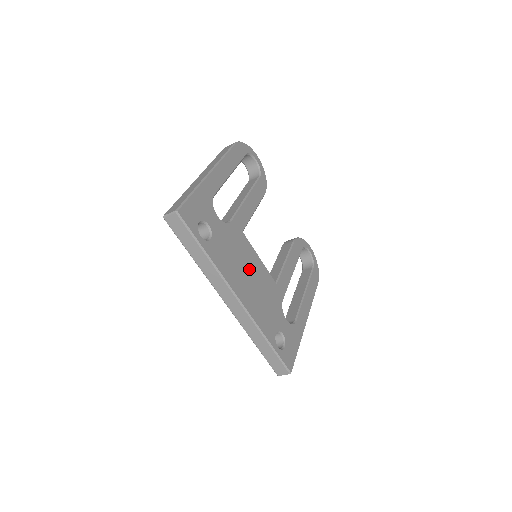
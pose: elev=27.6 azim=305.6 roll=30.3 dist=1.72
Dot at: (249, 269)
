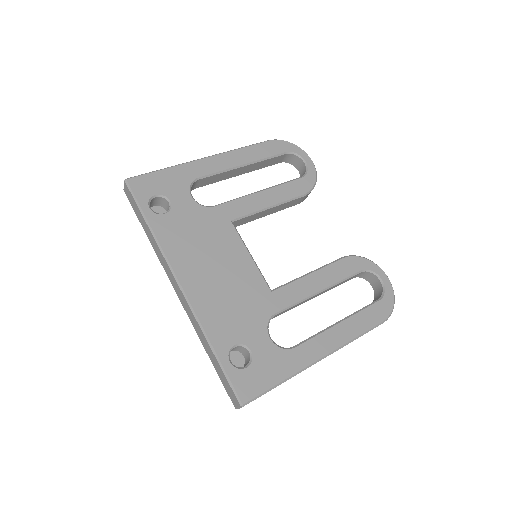
Dot at: (220, 259)
